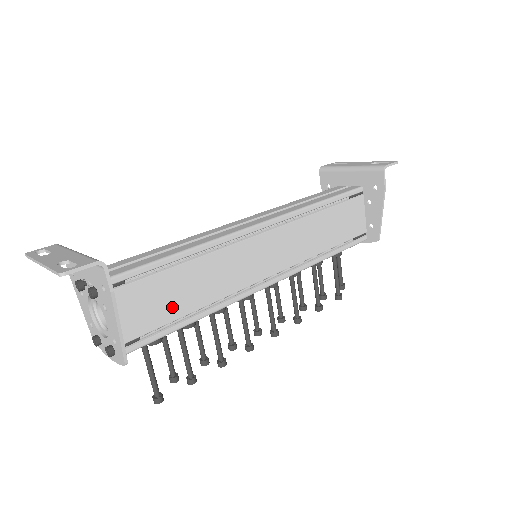
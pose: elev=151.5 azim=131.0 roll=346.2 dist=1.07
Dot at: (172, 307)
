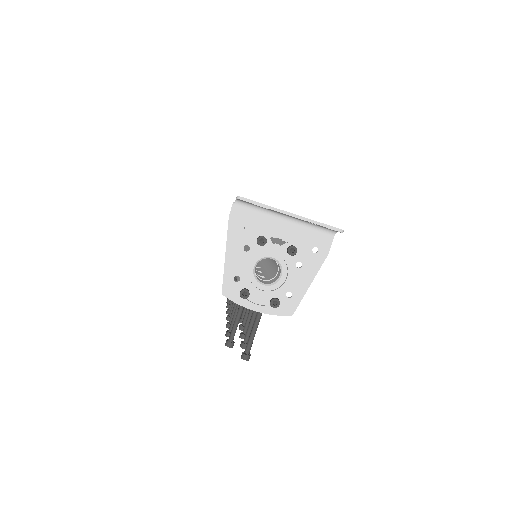
Dot at: occluded
